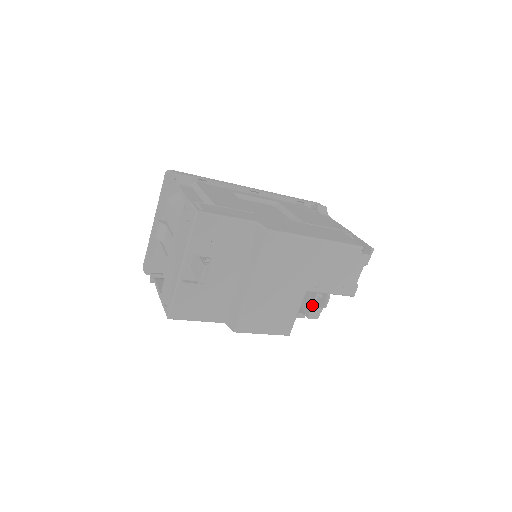
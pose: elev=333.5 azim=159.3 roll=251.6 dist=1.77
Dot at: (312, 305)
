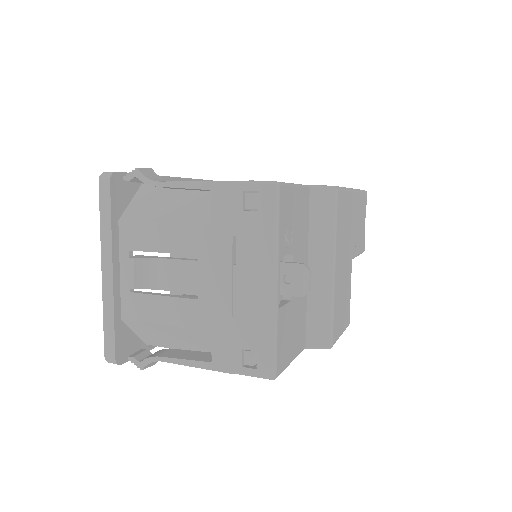
Dot at: occluded
